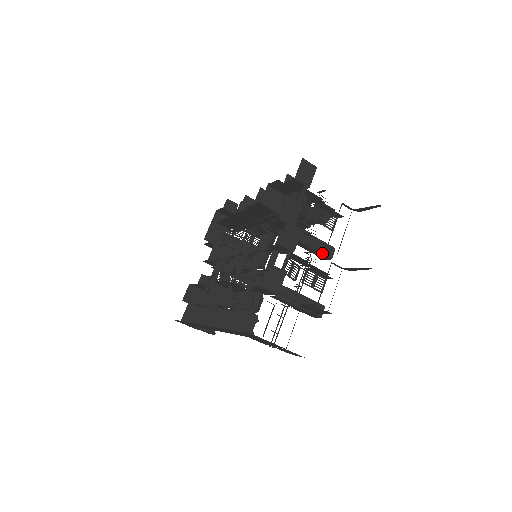
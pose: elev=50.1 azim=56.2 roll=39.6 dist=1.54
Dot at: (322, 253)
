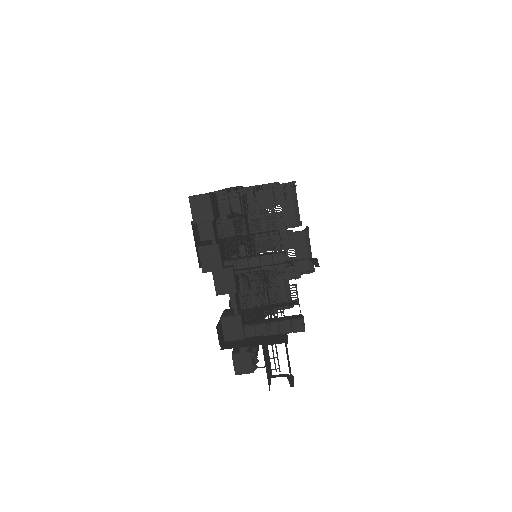
Dot at: (272, 267)
